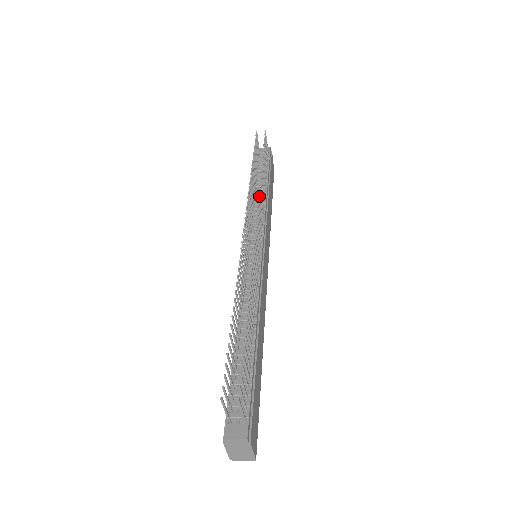
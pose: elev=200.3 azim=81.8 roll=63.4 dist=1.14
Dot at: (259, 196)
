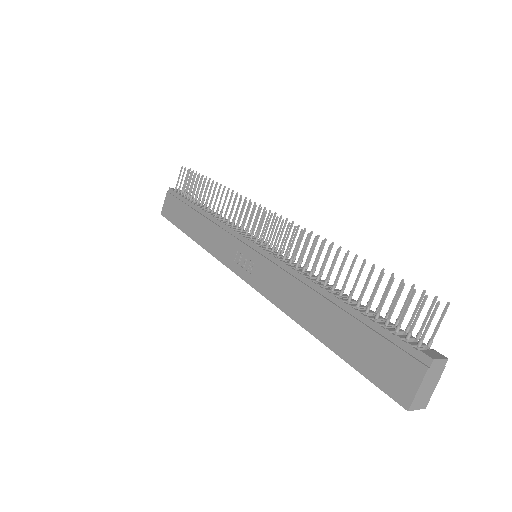
Dot at: (250, 200)
